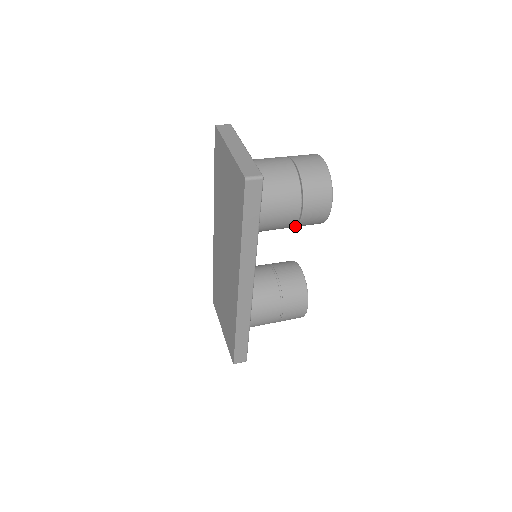
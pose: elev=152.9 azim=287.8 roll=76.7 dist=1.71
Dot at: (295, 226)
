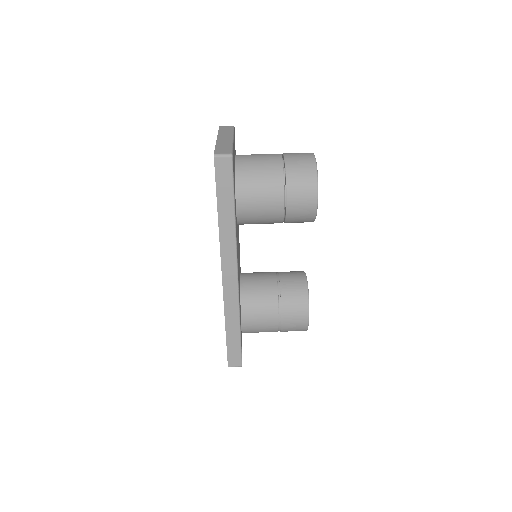
Dot at: (285, 220)
